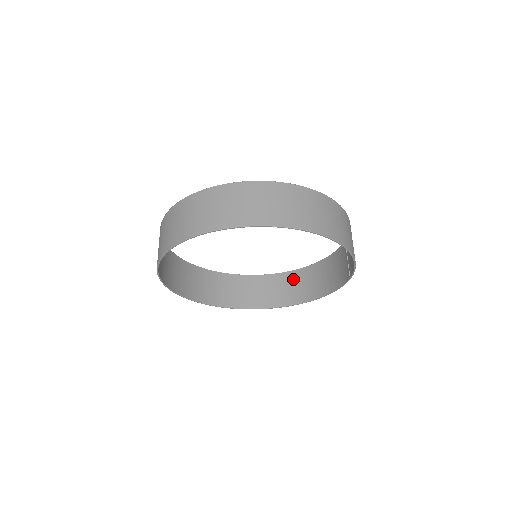
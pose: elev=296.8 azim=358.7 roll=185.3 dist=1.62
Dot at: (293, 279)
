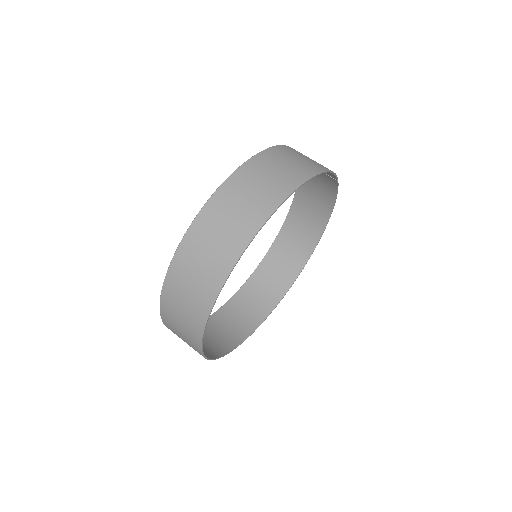
Dot at: (294, 223)
